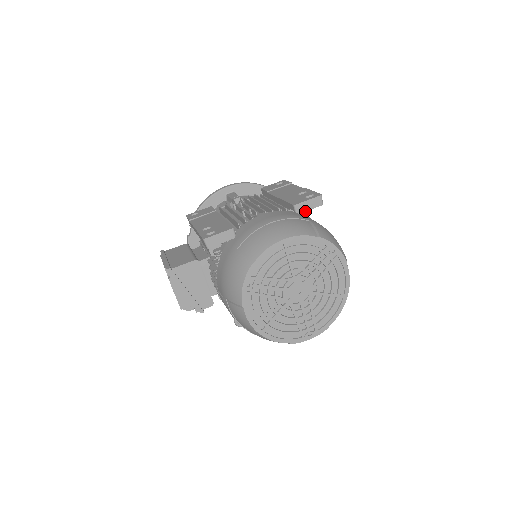
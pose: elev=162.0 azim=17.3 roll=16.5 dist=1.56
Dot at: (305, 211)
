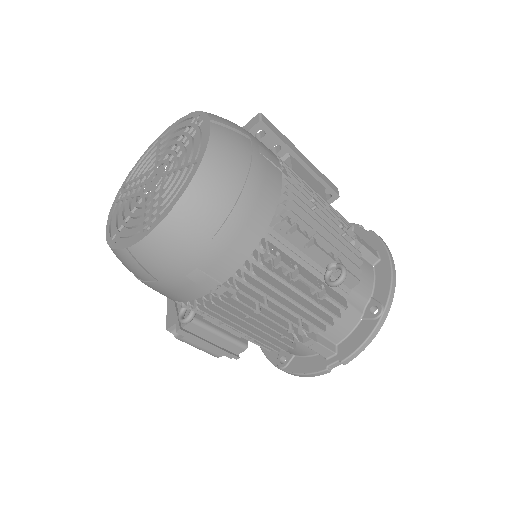
Dot at: (290, 166)
